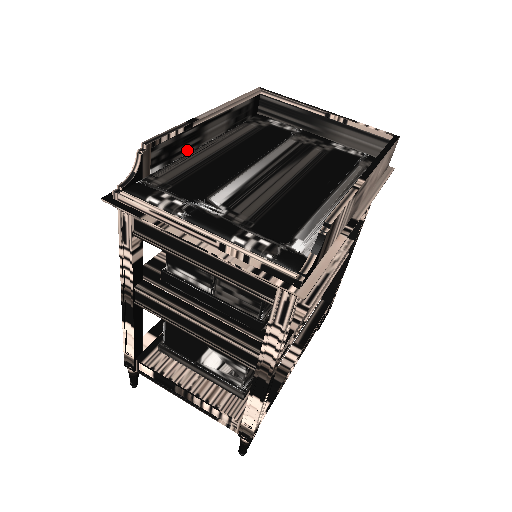
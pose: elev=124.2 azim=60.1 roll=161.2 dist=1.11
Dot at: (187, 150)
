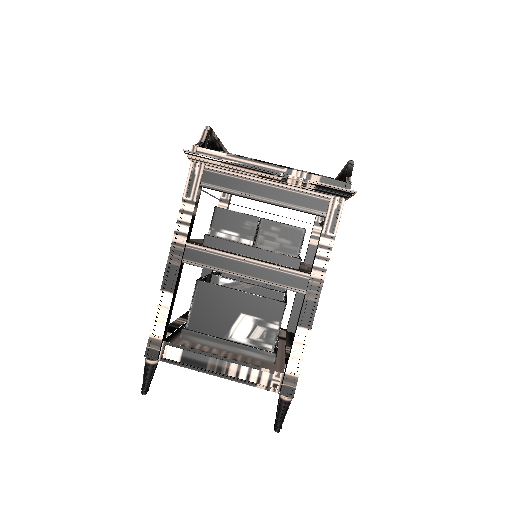
Dot at: occluded
